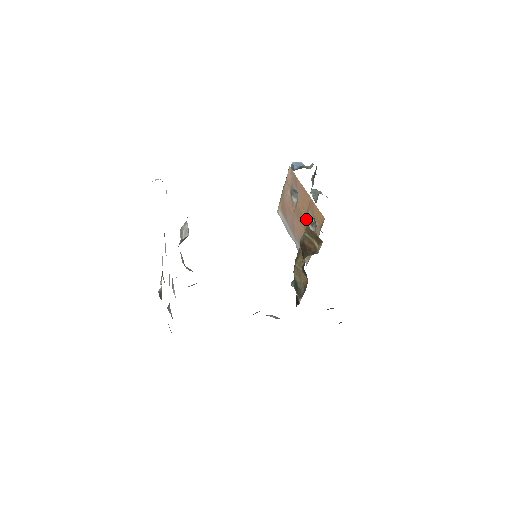
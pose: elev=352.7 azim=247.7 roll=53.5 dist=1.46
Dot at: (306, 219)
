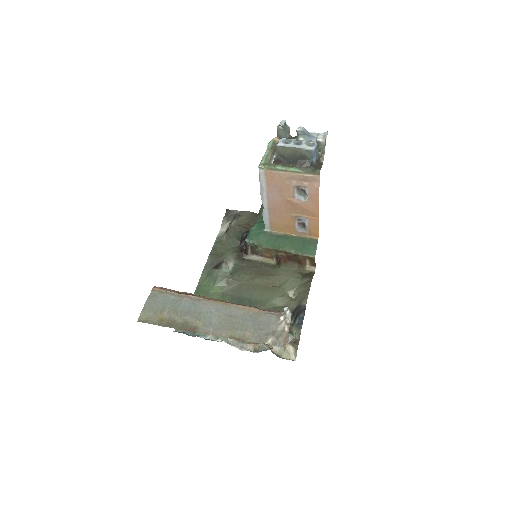
Dot at: (298, 218)
